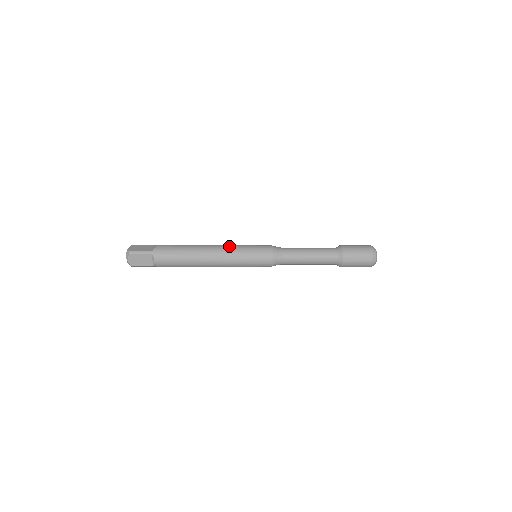
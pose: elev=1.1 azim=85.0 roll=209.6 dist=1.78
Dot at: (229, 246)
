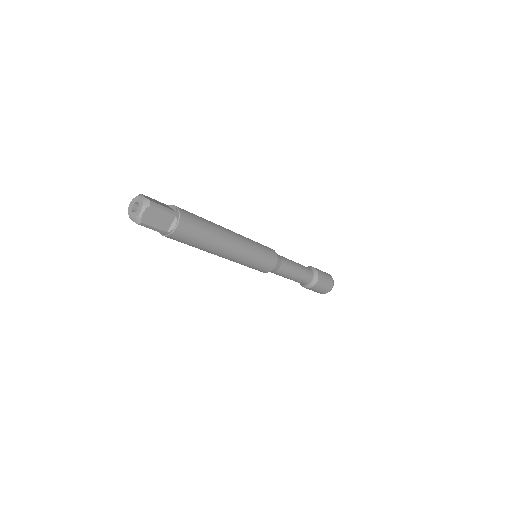
Dot at: occluded
